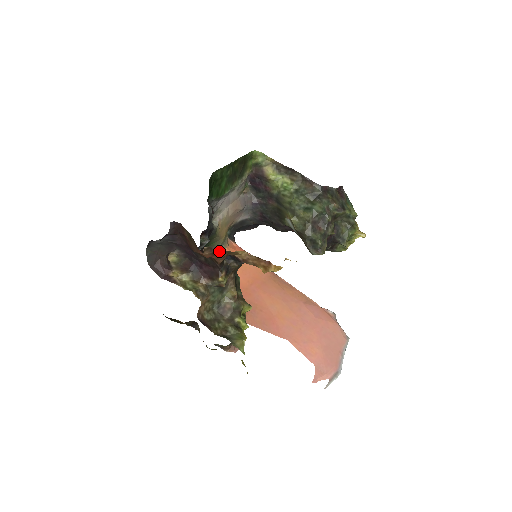
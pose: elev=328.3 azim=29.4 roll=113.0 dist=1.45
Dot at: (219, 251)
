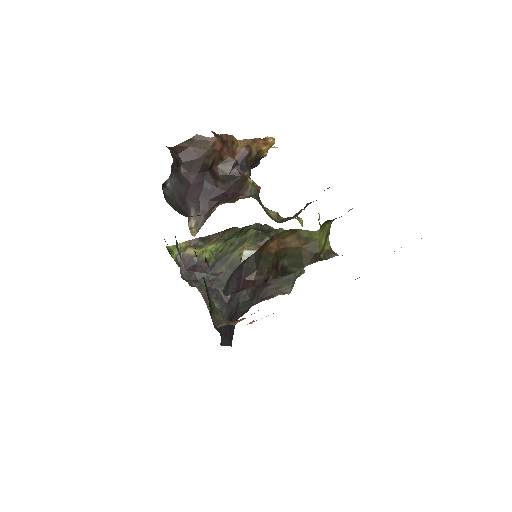
Dot at: (223, 139)
